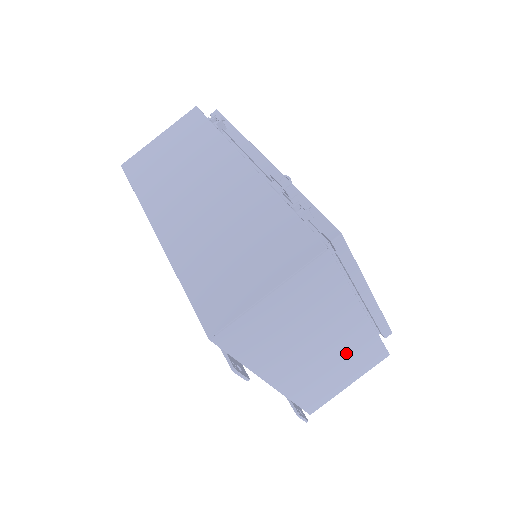
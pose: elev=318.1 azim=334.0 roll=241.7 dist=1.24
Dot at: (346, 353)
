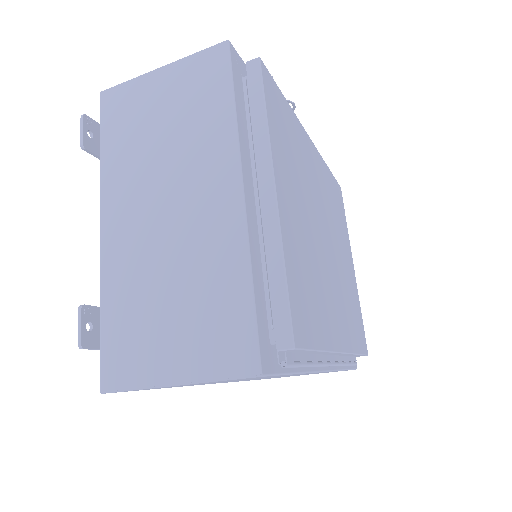
Dot at: (195, 267)
